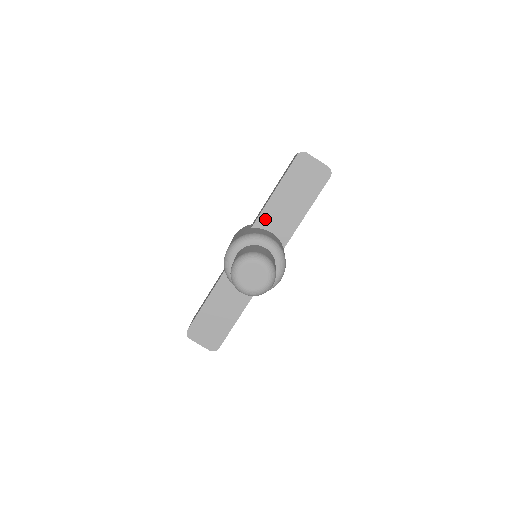
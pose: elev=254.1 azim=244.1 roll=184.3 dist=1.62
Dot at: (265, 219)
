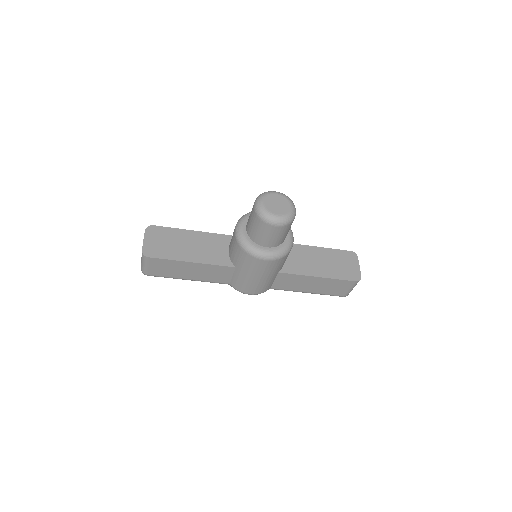
Dot at: occluded
